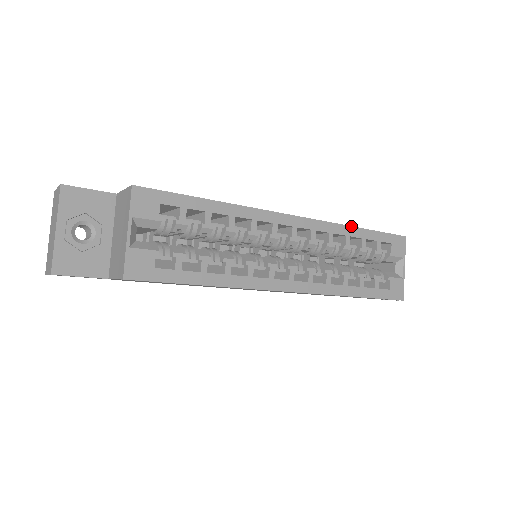
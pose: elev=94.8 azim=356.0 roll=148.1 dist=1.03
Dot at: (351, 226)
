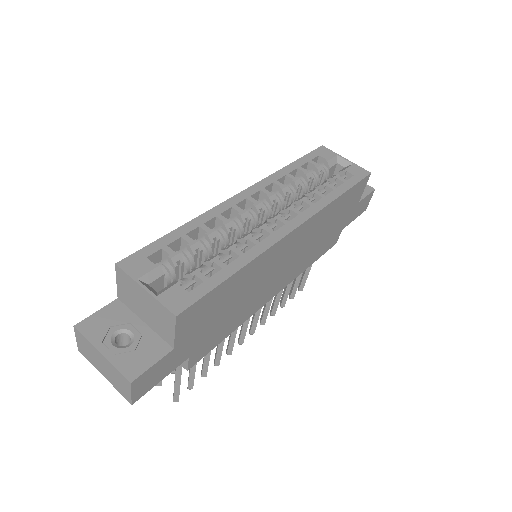
Dot at: (282, 169)
